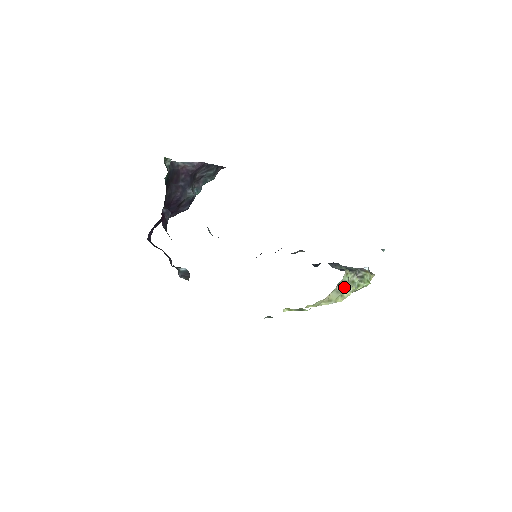
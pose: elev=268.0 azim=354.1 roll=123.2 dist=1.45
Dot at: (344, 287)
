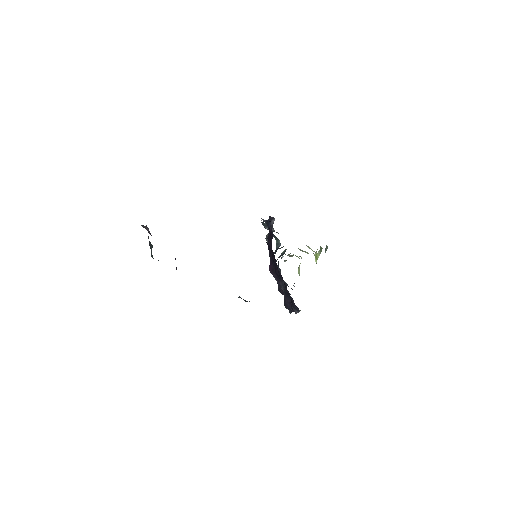
Dot at: (301, 250)
